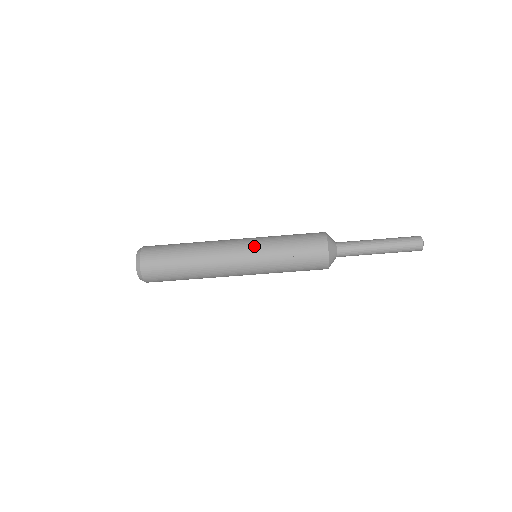
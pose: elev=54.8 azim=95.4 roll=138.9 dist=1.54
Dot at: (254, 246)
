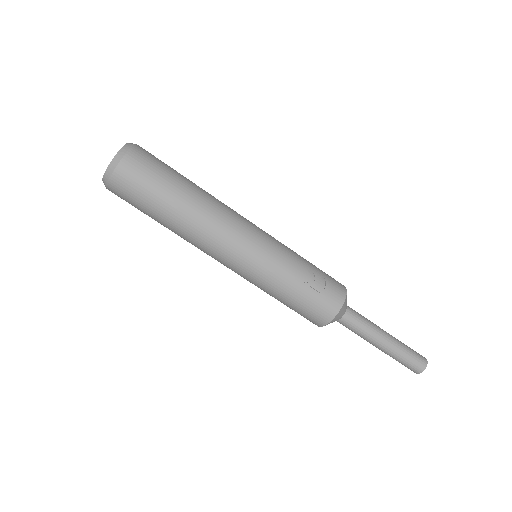
Dot at: (270, 240)
